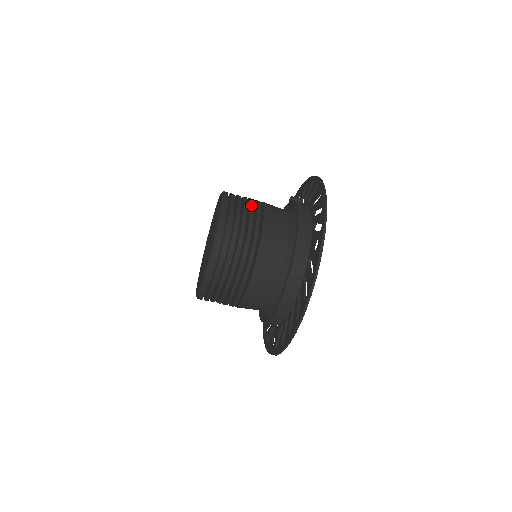
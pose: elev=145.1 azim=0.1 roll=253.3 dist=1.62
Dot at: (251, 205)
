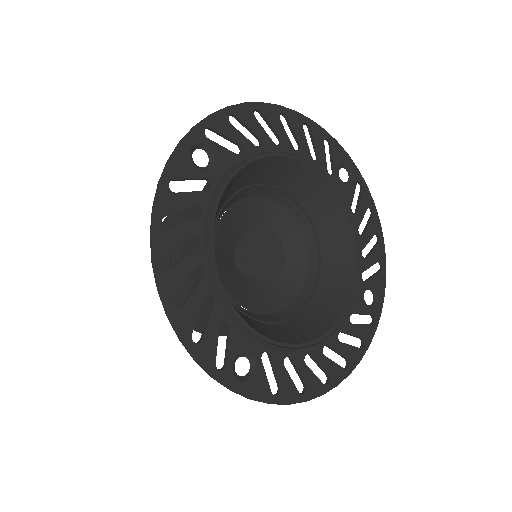
Dot at: occluded
